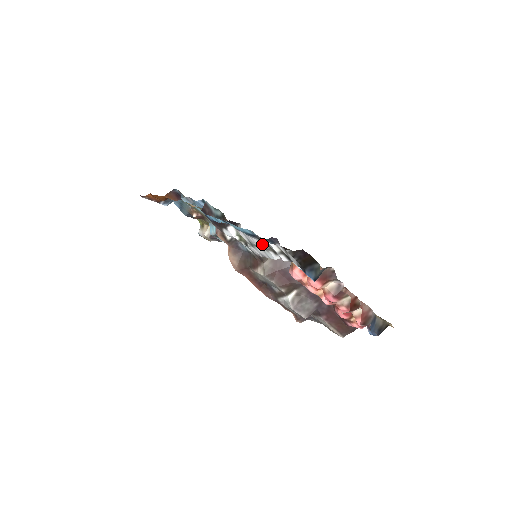
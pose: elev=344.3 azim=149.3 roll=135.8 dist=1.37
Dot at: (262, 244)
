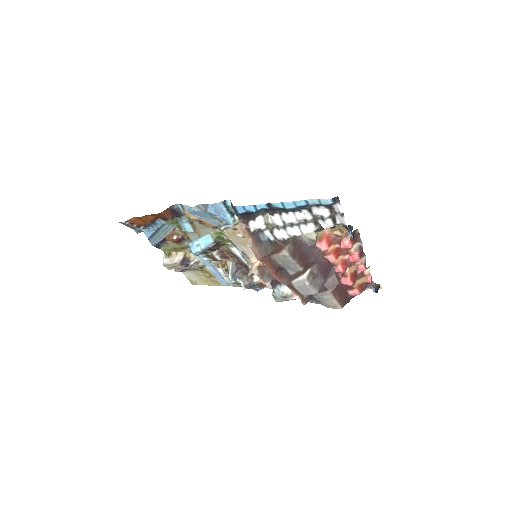
Dot at: (307, 216)
